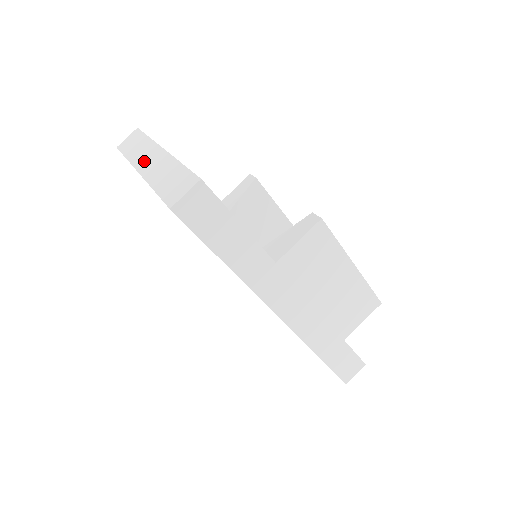
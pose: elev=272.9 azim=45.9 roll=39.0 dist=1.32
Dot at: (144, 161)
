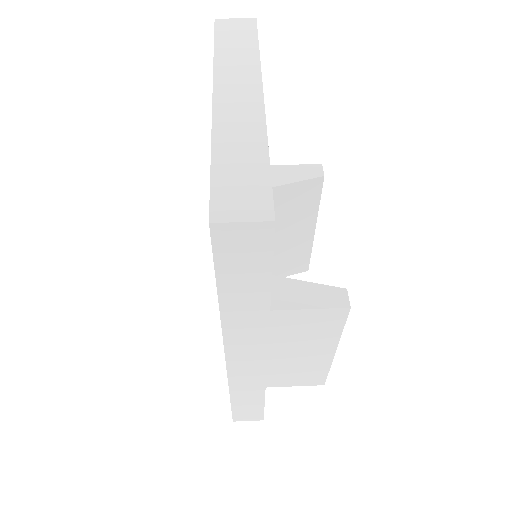
Dot at: (230, 89)
